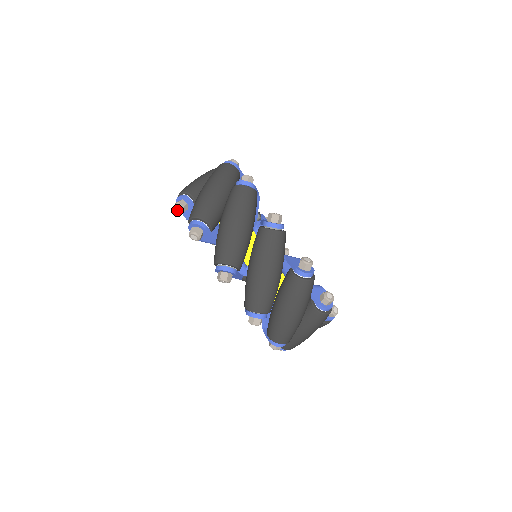
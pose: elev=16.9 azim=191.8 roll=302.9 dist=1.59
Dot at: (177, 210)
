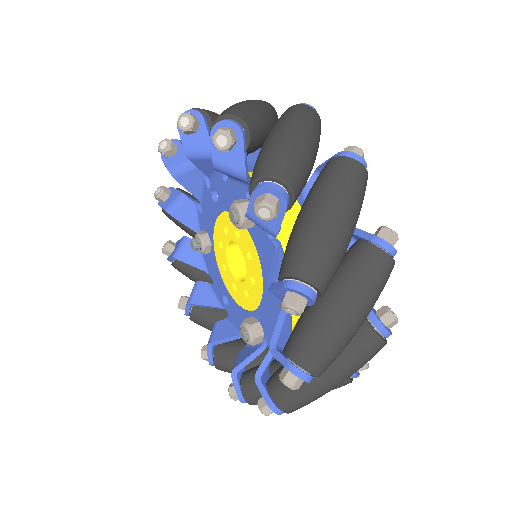
Dot at: (217, 142)
